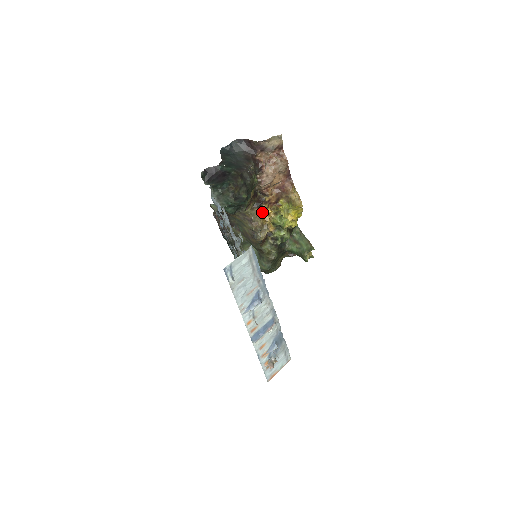
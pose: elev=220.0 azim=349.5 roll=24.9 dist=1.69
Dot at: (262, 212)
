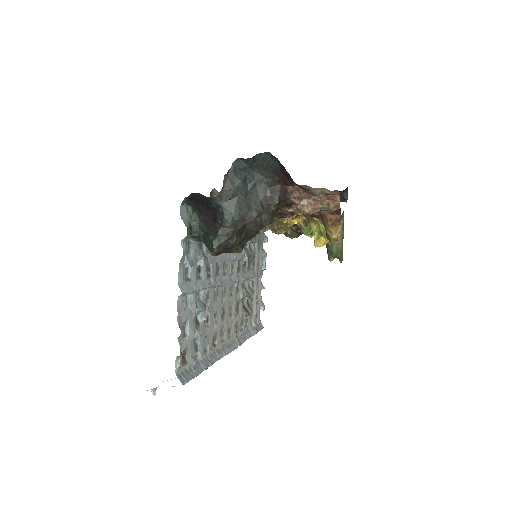
Dot at: (285, 218)
